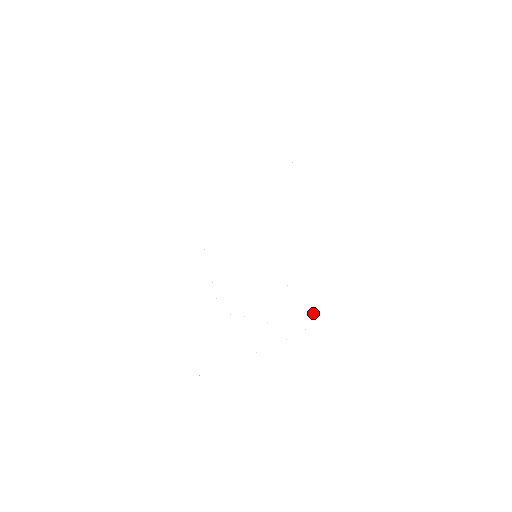
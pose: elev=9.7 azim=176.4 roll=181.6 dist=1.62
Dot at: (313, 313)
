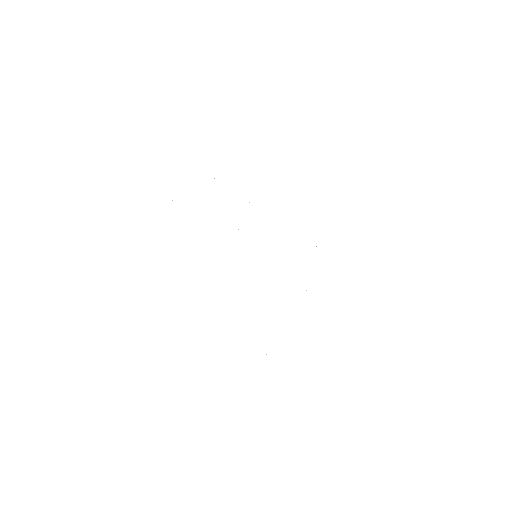
Dot at: occluded
